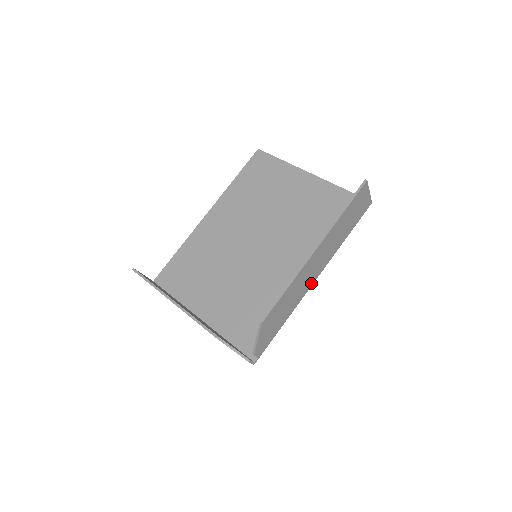
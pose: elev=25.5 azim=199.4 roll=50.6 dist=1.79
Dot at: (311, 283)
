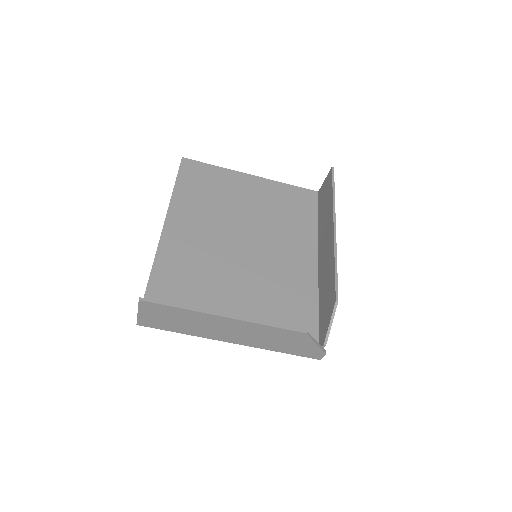
Dot at: occluded
